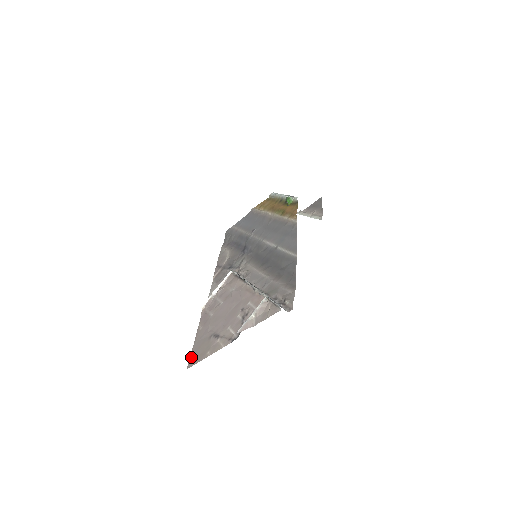
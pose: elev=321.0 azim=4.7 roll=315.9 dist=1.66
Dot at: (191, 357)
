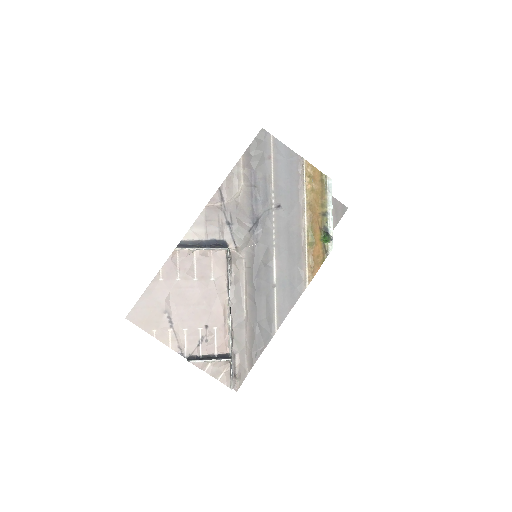
Dot at: (136, 308)
